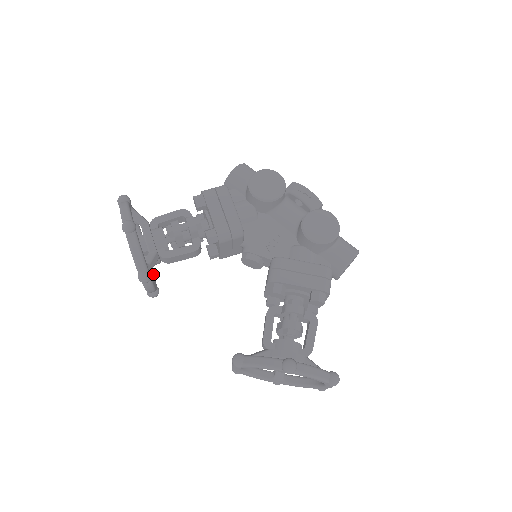
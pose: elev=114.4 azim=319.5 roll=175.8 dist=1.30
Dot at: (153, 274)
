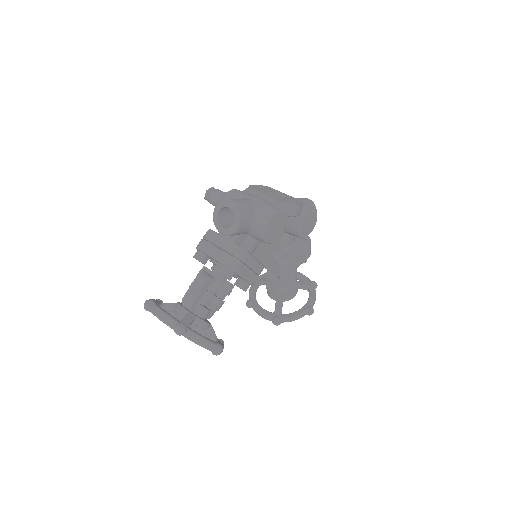
Dot at: occluded
